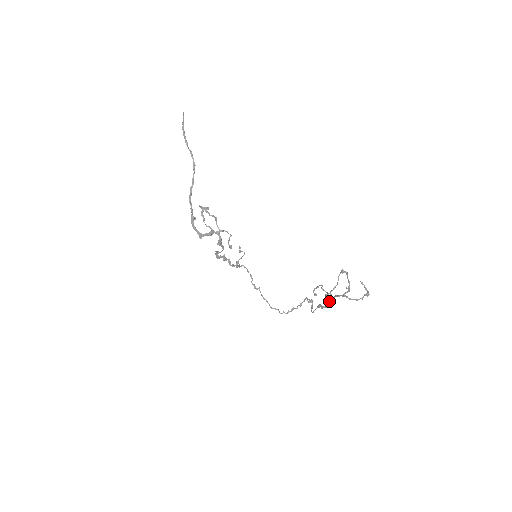
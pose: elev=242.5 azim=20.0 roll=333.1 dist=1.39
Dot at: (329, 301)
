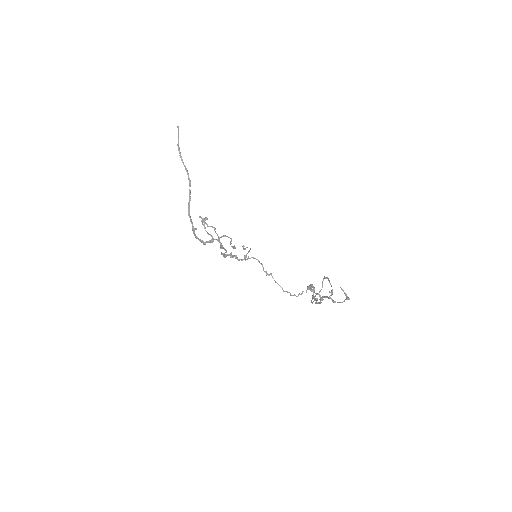
Dot at: (319, 299)
